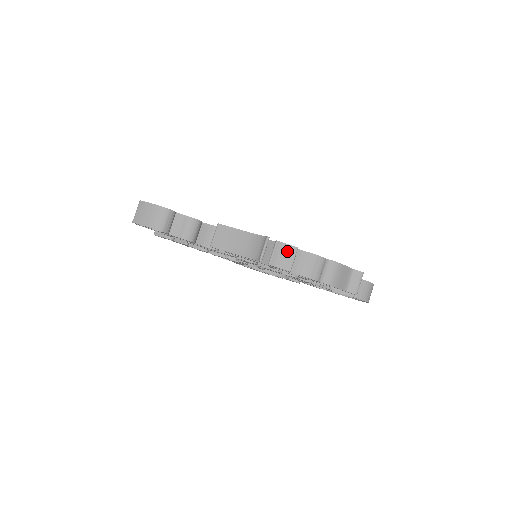
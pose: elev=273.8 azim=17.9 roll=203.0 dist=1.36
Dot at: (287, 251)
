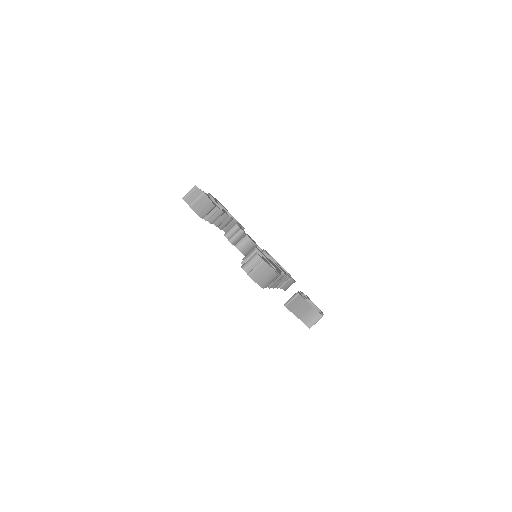
Dot at: occluded
